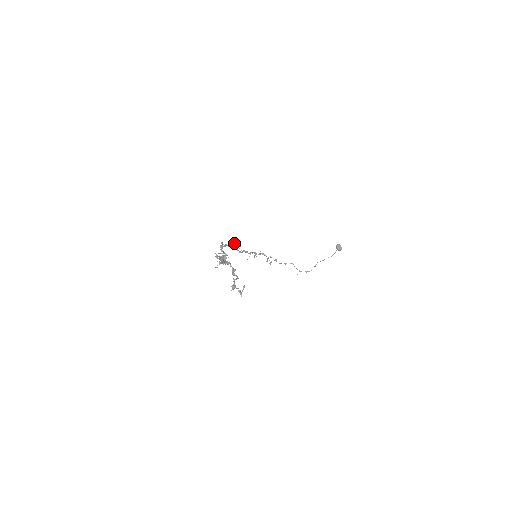
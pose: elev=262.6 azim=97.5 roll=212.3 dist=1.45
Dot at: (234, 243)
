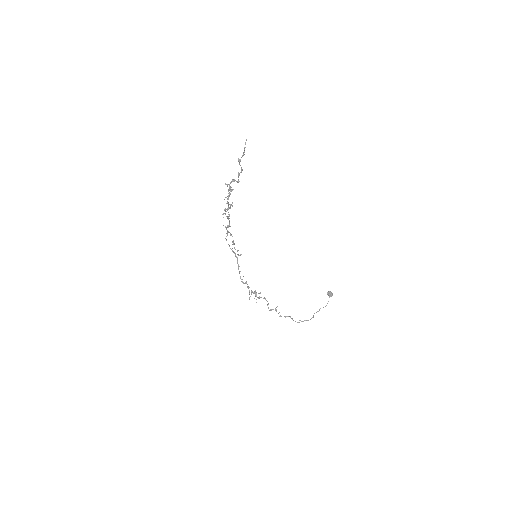
Dot at: (237, 250)
